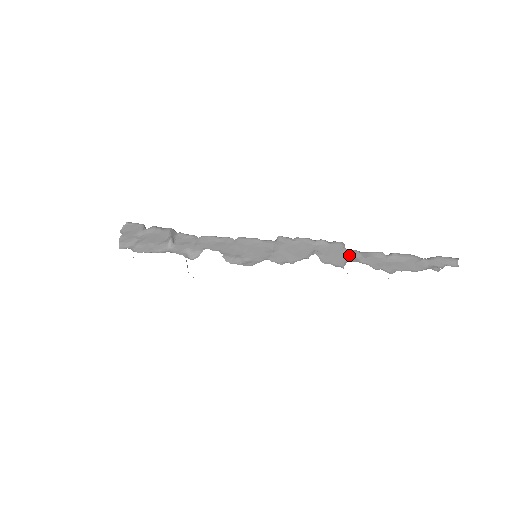
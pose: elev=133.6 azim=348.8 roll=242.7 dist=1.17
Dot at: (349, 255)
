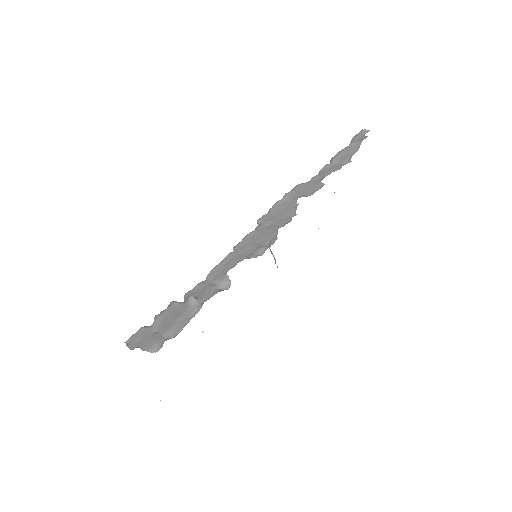
Dot at: (314, 181)
